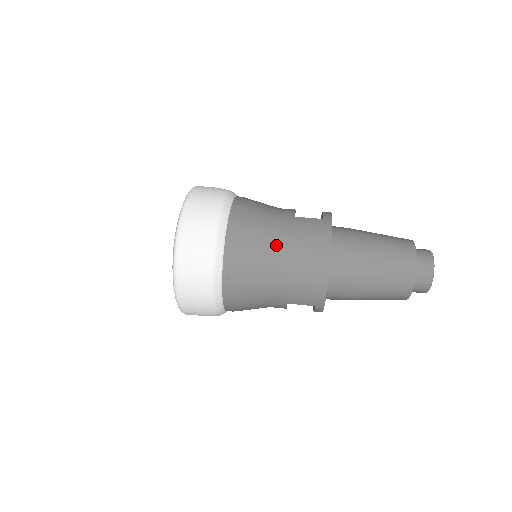
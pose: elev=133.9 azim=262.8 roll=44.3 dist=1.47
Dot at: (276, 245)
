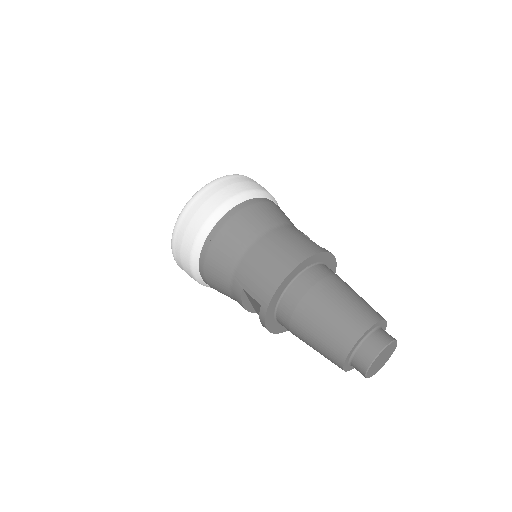
Dot at: (268, 233)
